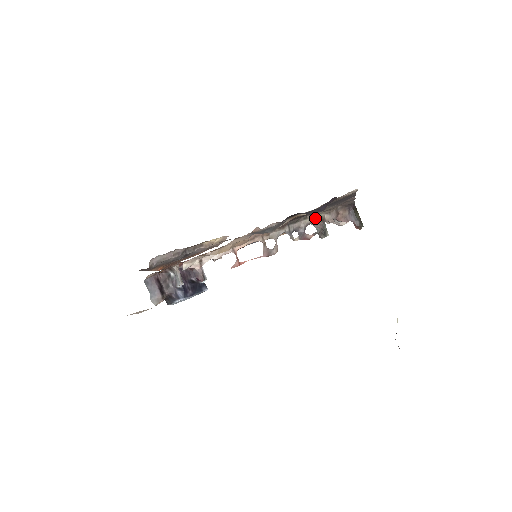
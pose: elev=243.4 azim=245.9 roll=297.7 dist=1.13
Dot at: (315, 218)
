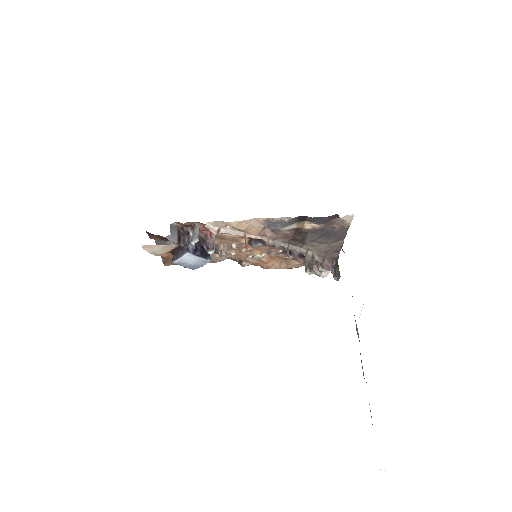
Dot at: (308, 252)
